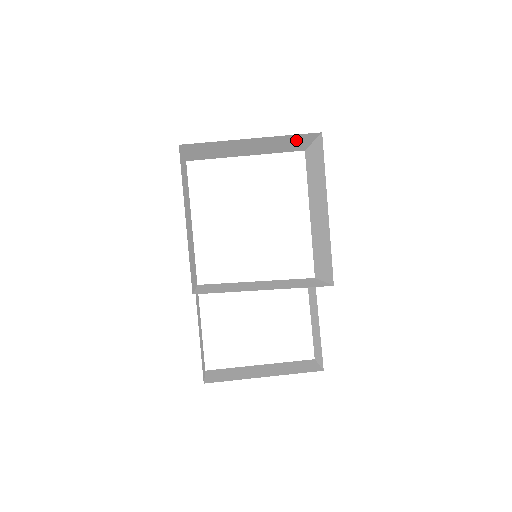
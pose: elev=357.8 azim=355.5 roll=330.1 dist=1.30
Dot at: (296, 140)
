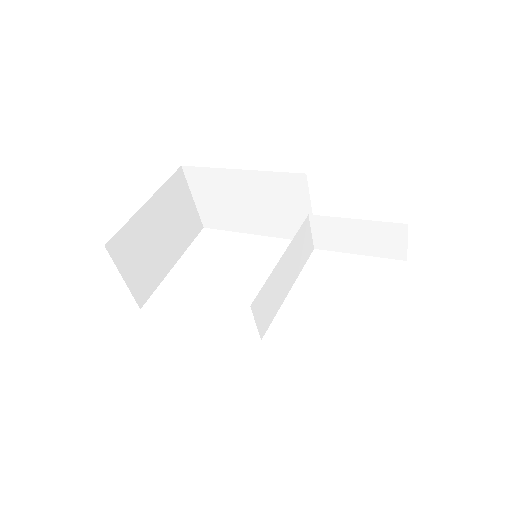
Dot at: (179, 197)
